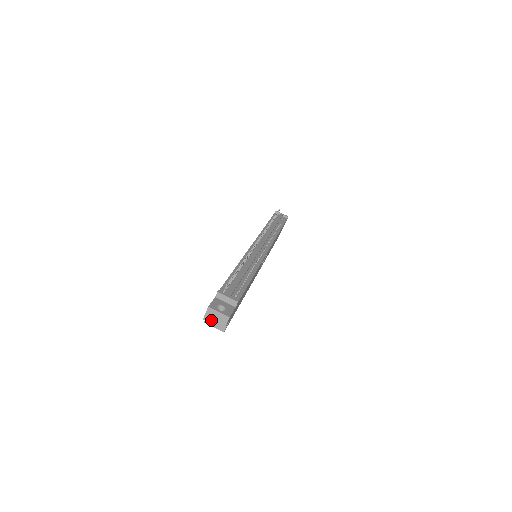
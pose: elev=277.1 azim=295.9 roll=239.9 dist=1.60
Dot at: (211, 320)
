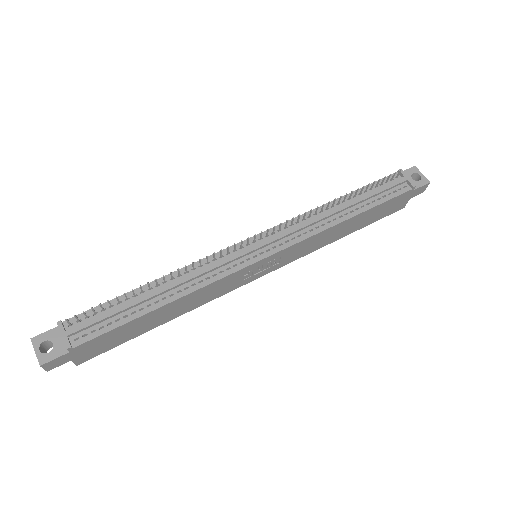
Dot at: occluded
